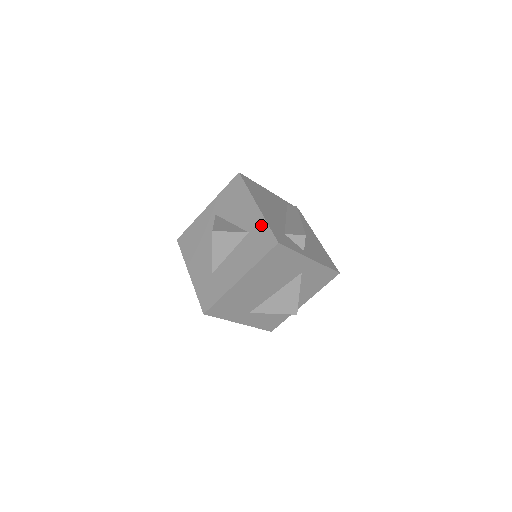
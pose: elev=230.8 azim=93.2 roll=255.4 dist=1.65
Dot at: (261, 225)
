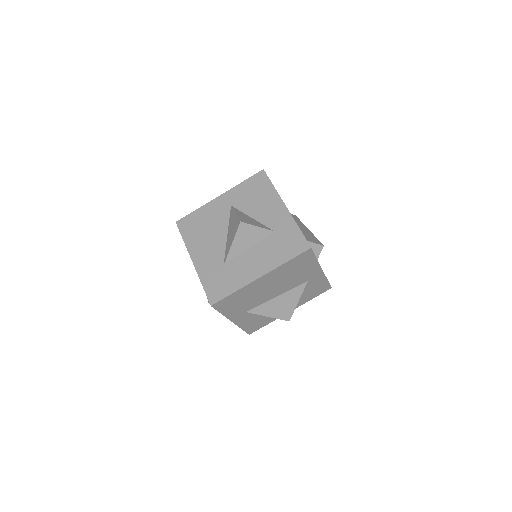
Dot at: (290, 227)
